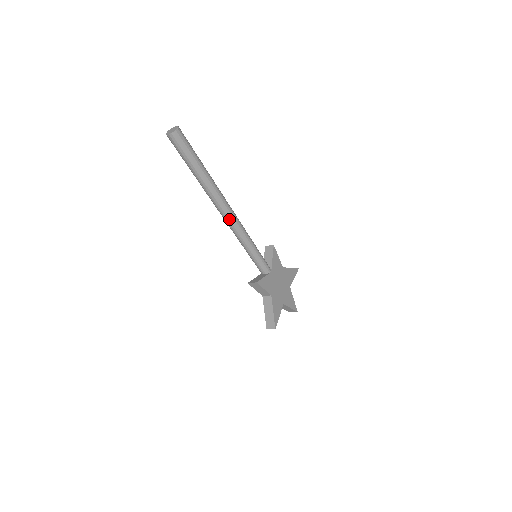
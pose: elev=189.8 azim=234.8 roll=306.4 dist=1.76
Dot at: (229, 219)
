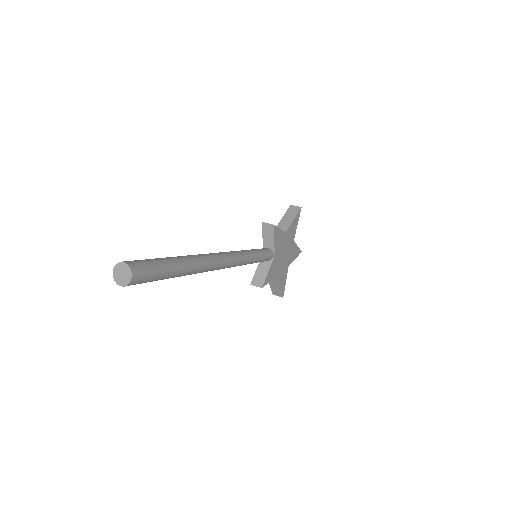
Dot at: (222, 268)
